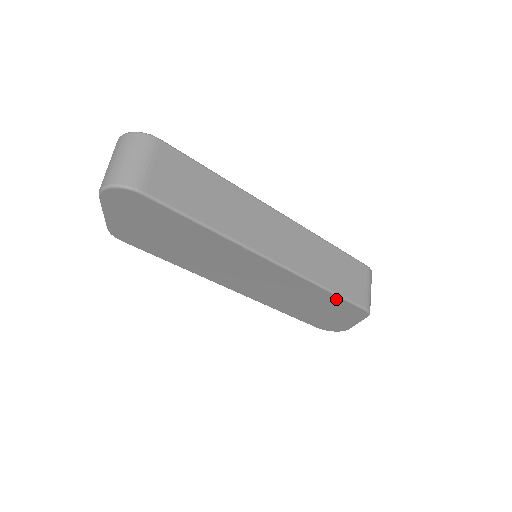
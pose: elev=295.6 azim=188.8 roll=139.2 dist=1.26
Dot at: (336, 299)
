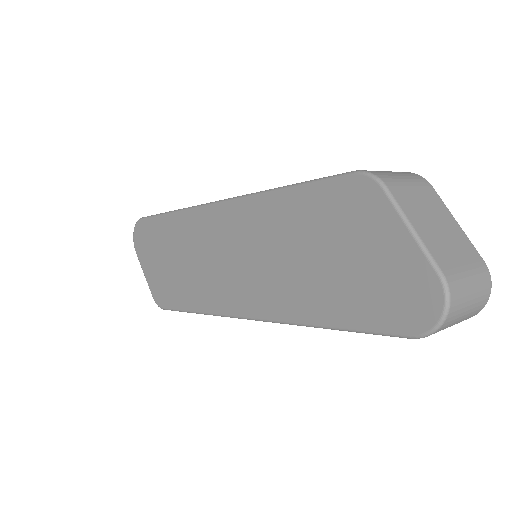
Dot at: (304, 195)
